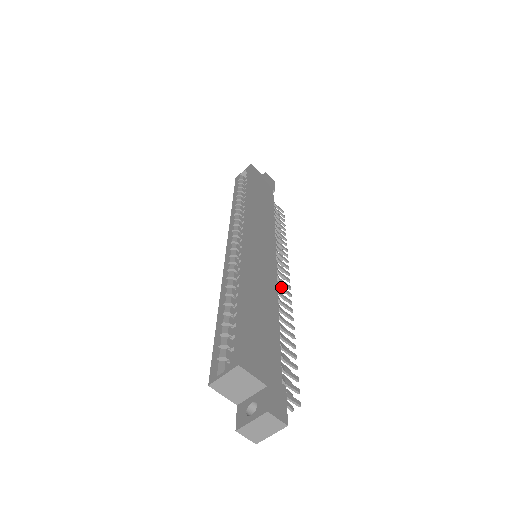
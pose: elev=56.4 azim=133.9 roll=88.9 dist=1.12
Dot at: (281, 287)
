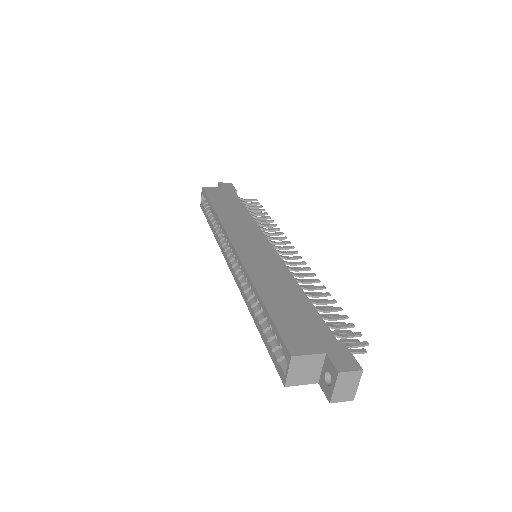
Dot at: (293, 263)
